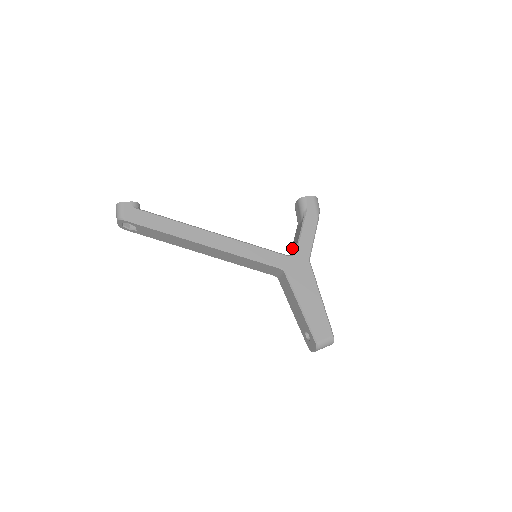
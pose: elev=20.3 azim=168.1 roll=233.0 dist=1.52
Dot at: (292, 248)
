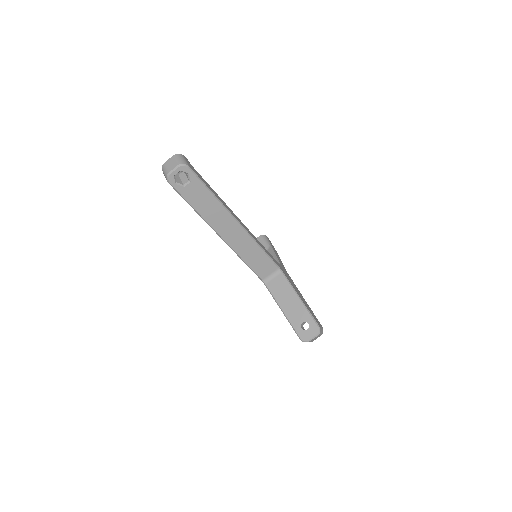
Dot at: occluded
